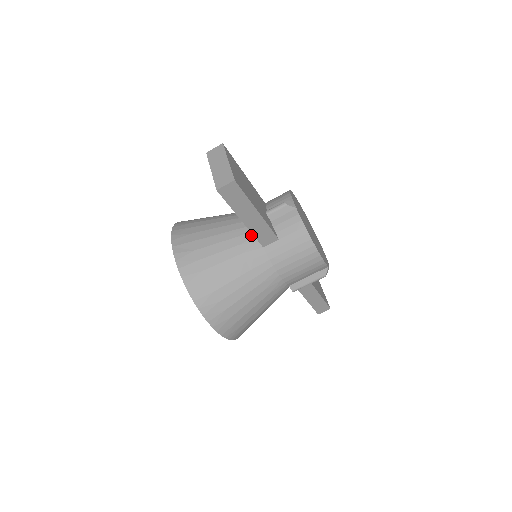
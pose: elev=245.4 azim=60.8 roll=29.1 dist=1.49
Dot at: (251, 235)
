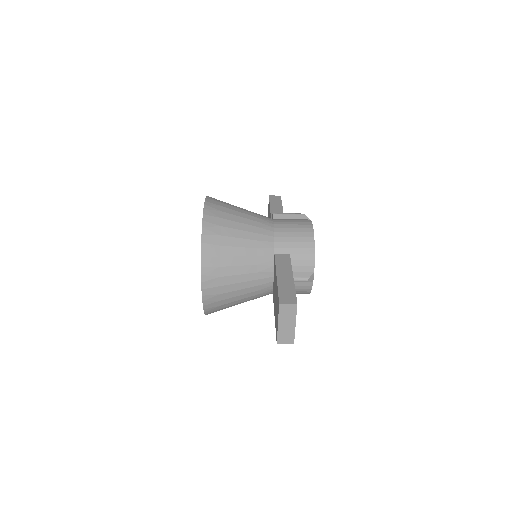
Dot at: (269, 285)
